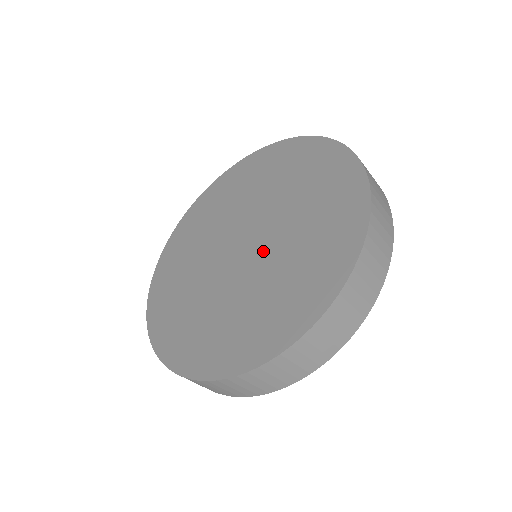
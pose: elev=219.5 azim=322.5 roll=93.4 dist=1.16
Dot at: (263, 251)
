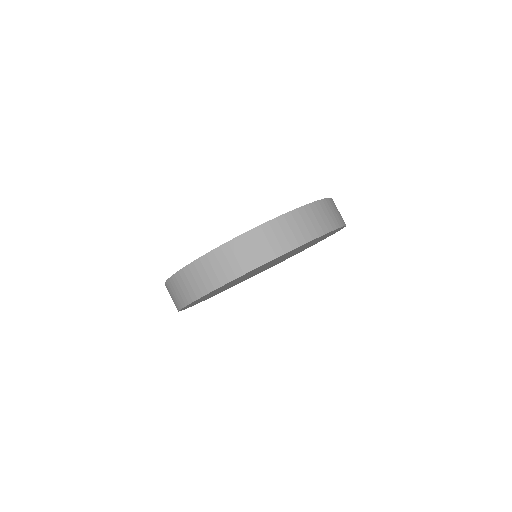
Dot at: occluded
